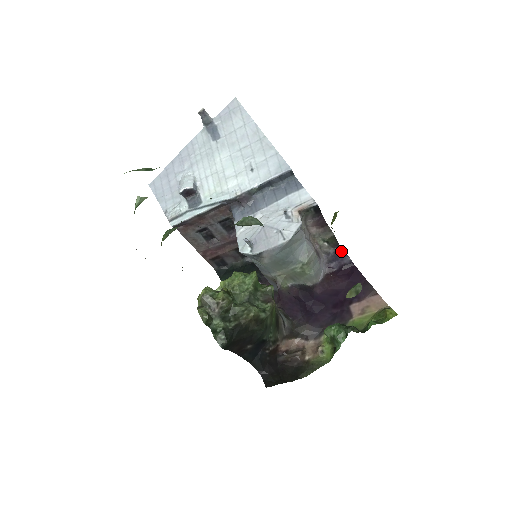
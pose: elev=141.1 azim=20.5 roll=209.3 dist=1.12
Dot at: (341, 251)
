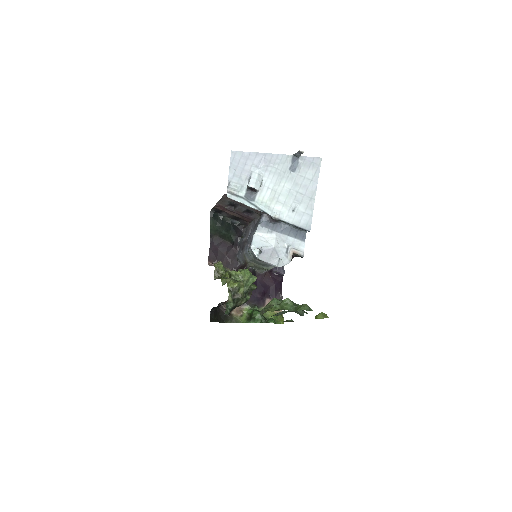
Dot at: (283, 266)
